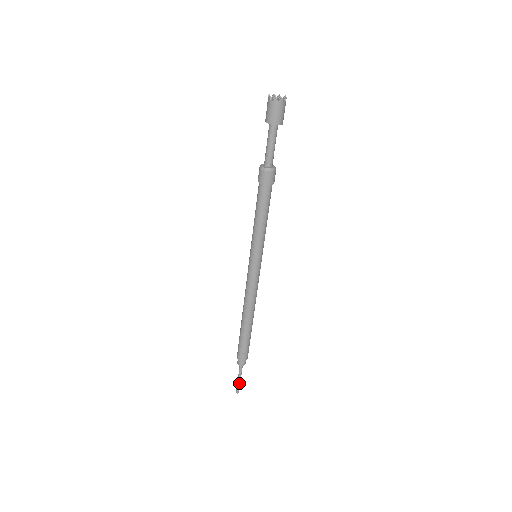
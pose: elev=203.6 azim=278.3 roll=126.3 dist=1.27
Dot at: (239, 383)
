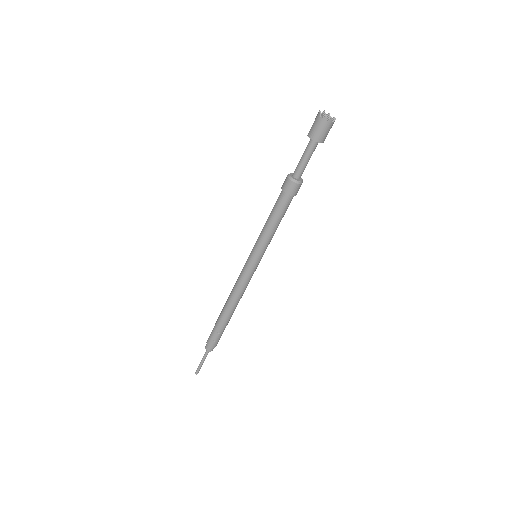
Dot at: (201, 365)
